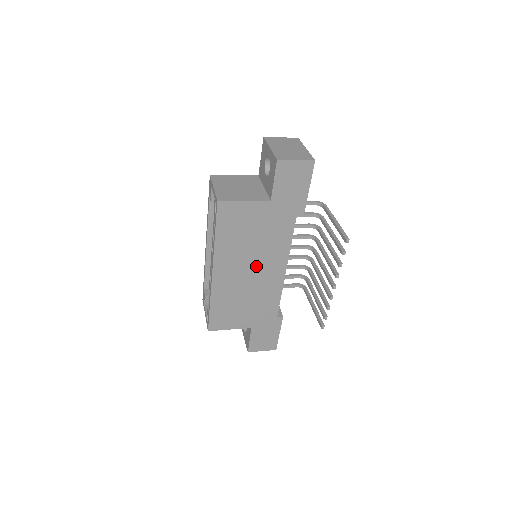
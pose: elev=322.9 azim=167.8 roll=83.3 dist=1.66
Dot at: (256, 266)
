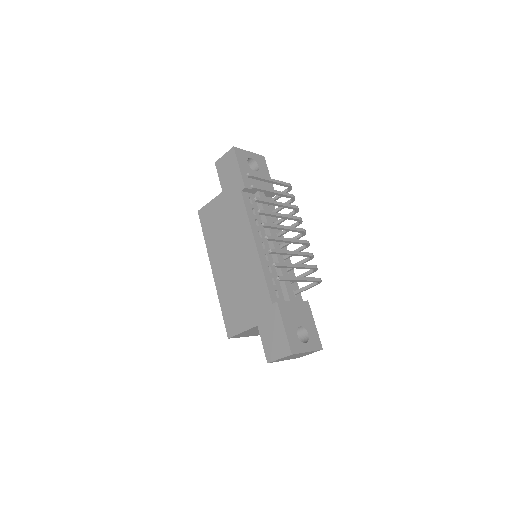
Dot at: (235, 252)
